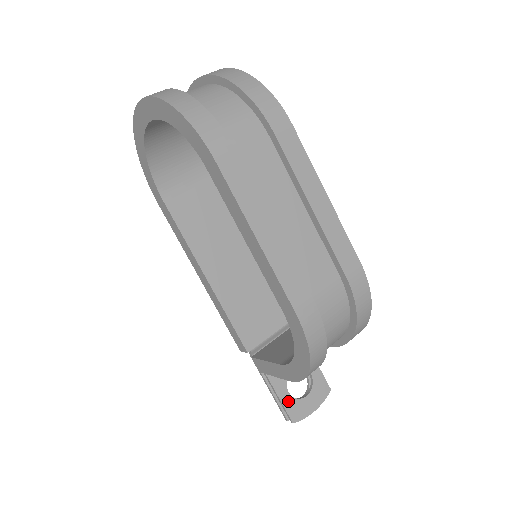
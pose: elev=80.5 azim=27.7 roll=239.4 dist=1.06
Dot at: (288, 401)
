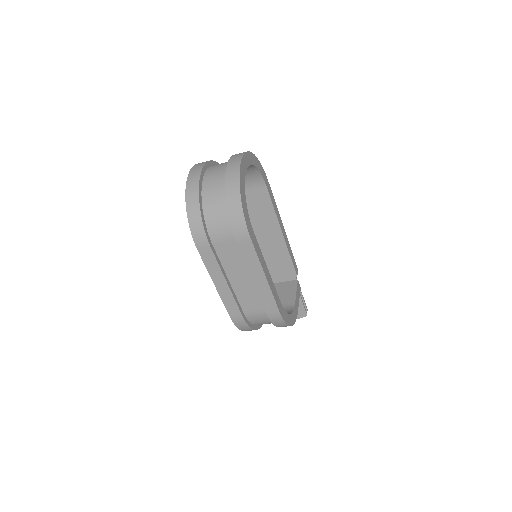
Dot at: occluded
